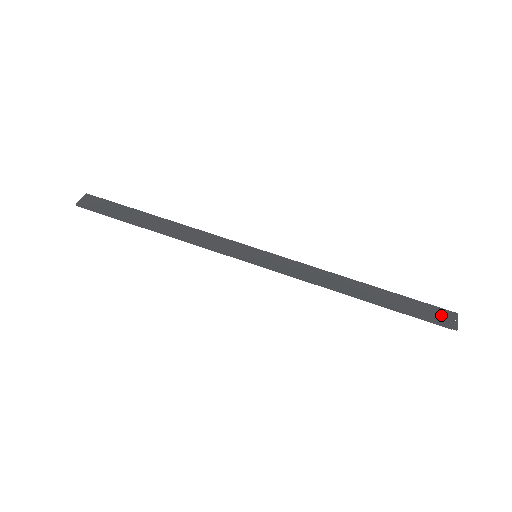
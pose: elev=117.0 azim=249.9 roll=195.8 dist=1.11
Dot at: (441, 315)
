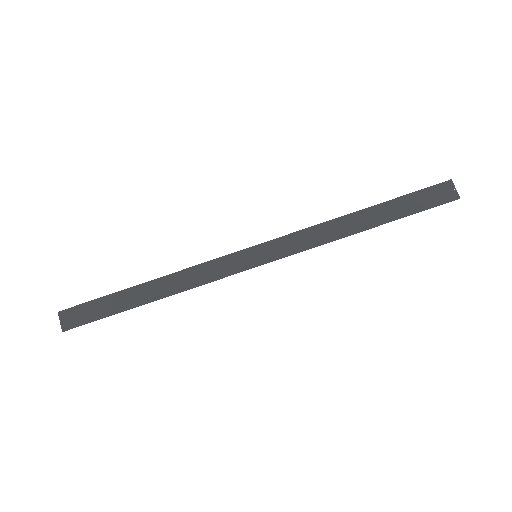
Dot at: (440, 193)
